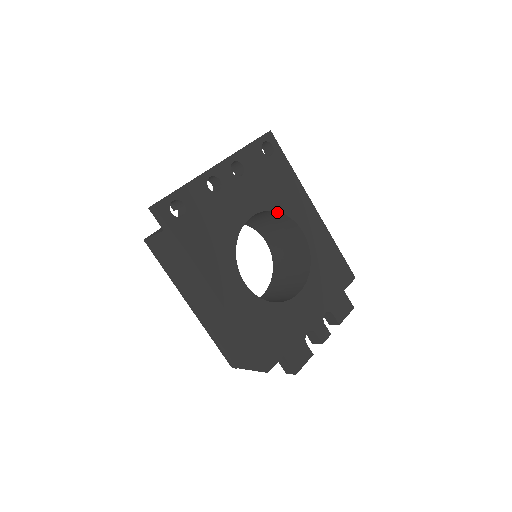
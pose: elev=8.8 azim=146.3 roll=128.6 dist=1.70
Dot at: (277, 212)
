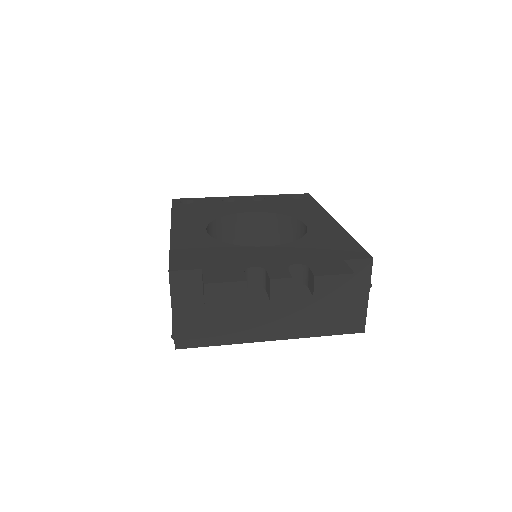
Dot at: (283, 217)
